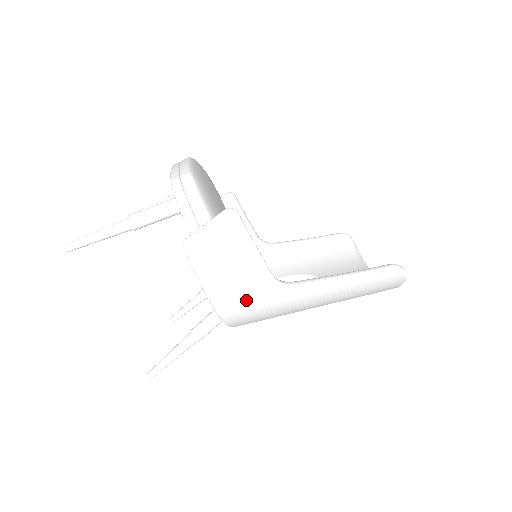
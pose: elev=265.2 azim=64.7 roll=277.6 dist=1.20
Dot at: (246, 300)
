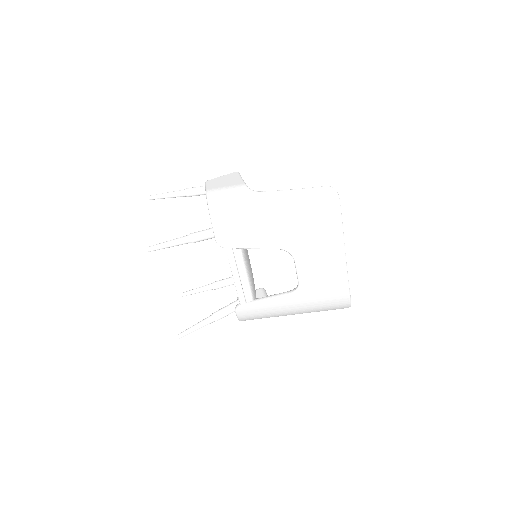
Dot at: (228, 197)
